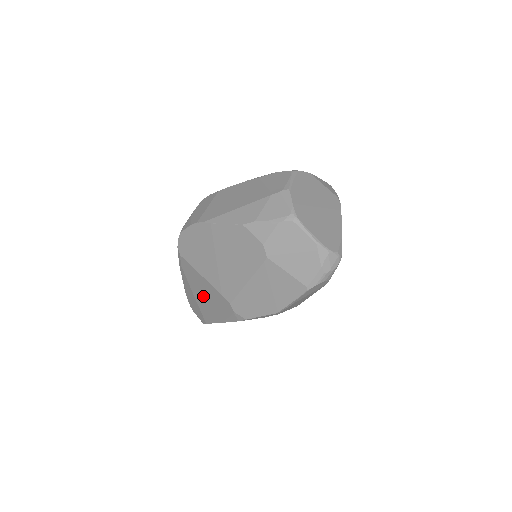
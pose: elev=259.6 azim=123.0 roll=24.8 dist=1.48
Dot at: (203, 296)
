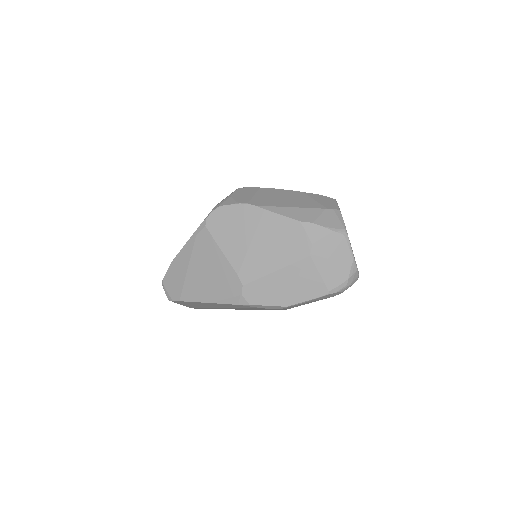
Dot at: (204, 272)
